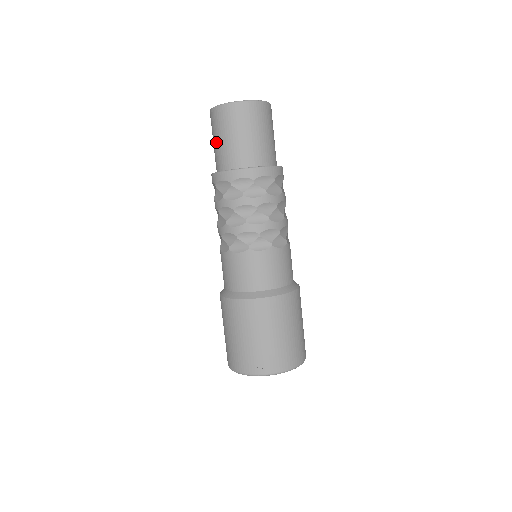
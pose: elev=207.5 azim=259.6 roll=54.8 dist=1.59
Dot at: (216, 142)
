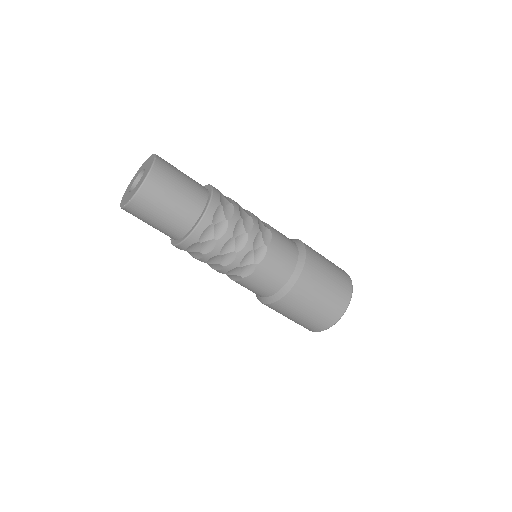
Dot at: occluded
